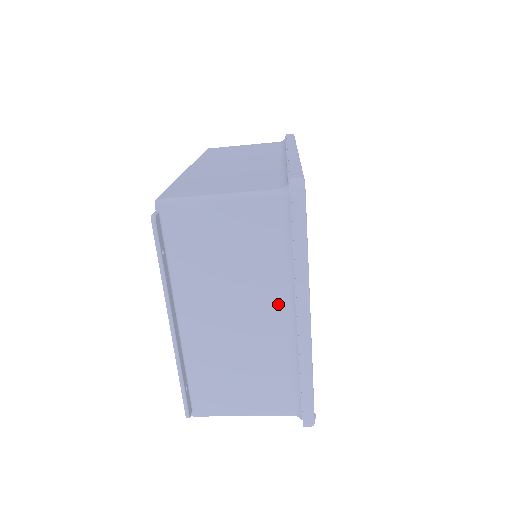
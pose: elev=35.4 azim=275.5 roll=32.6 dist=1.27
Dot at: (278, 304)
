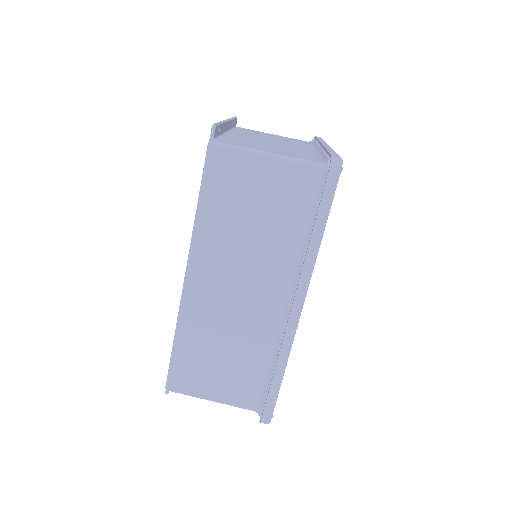
Dot at: occluded
